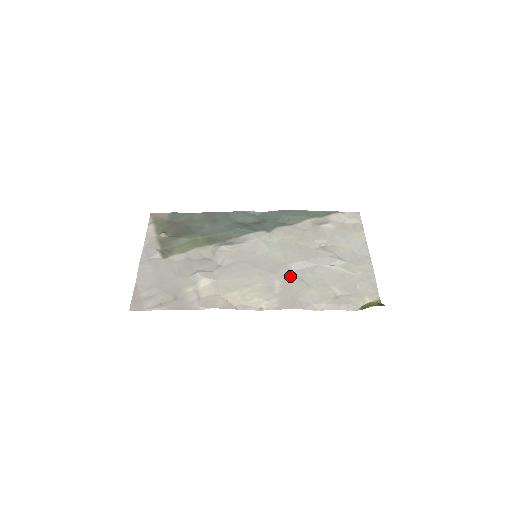
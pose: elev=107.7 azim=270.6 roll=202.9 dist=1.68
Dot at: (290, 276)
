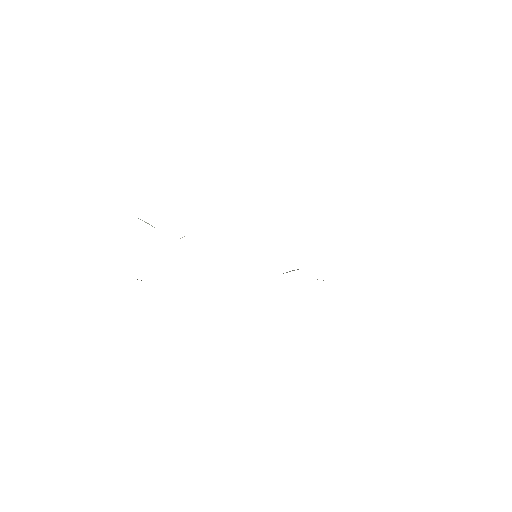
Dot at: occluded
